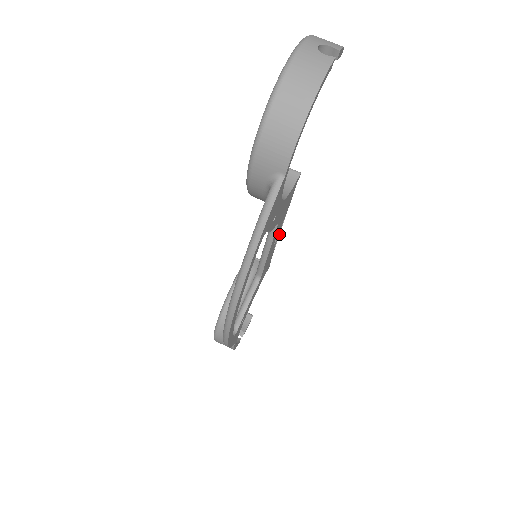
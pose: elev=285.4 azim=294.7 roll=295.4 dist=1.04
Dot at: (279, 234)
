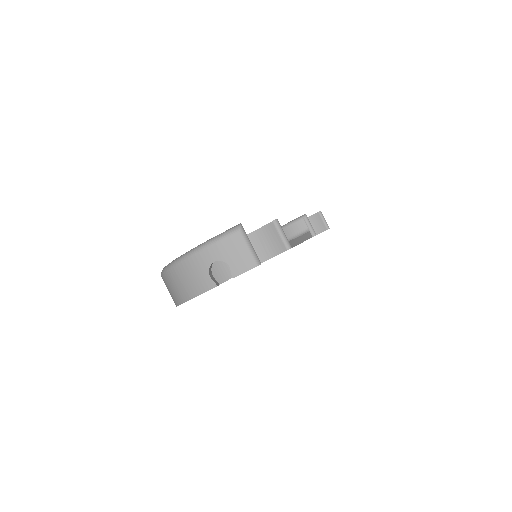
Dot at: (302, 242)
